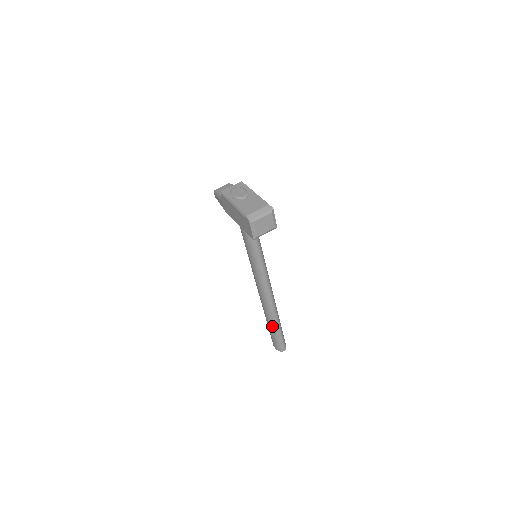
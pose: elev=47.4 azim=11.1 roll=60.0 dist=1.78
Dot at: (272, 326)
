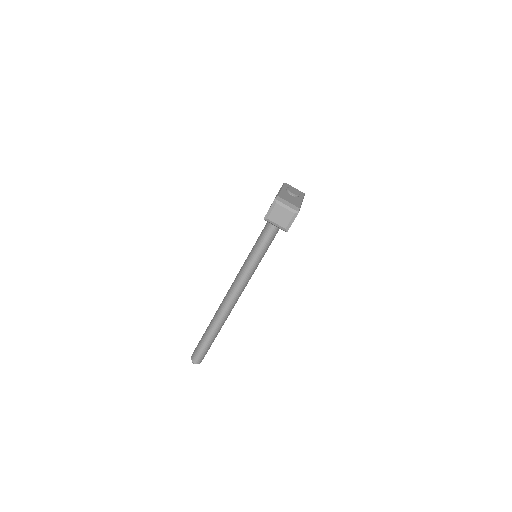
Dot at: (208, 329)
